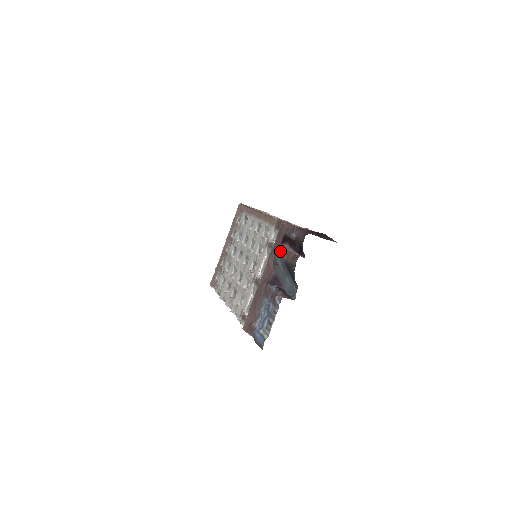
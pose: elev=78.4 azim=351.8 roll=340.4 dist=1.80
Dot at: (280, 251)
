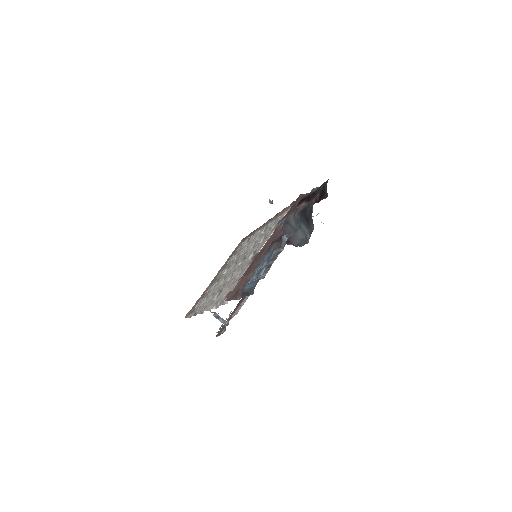
Dot at: (294, 210)
